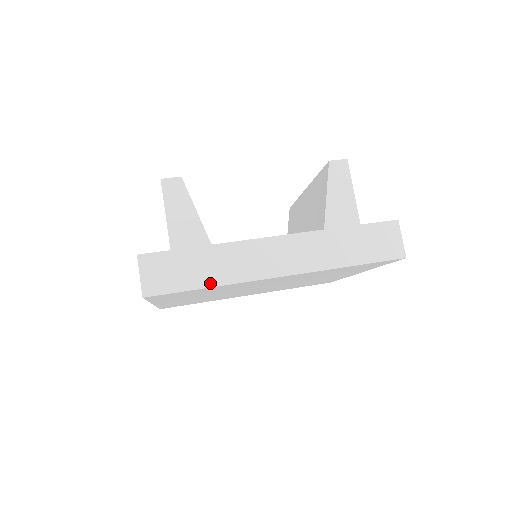
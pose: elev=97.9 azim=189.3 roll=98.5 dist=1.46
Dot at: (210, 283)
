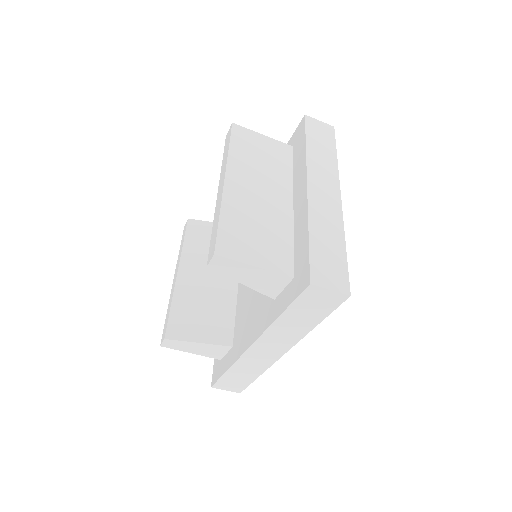
Dot at: (256, 376)
